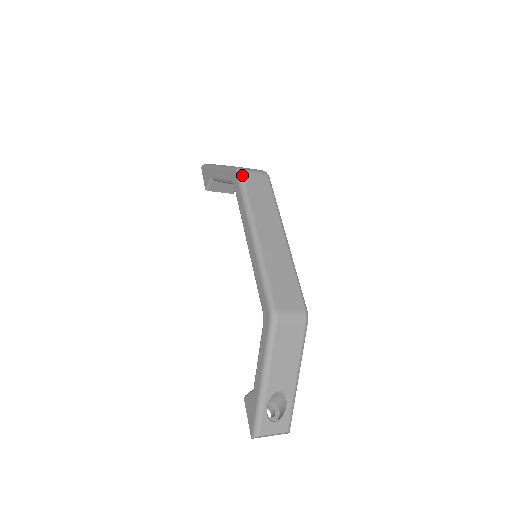
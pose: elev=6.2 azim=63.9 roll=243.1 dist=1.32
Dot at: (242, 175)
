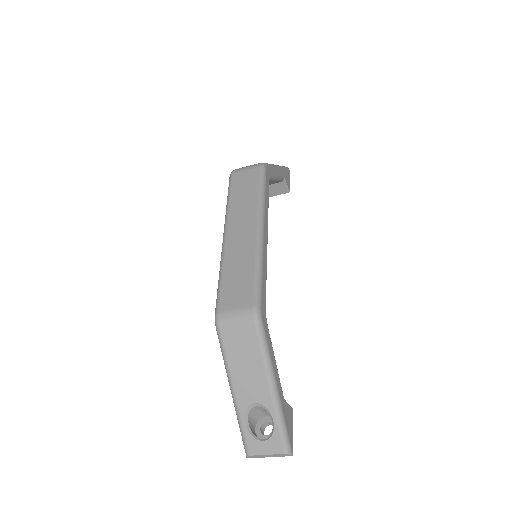
Dot at: (231, 177)
